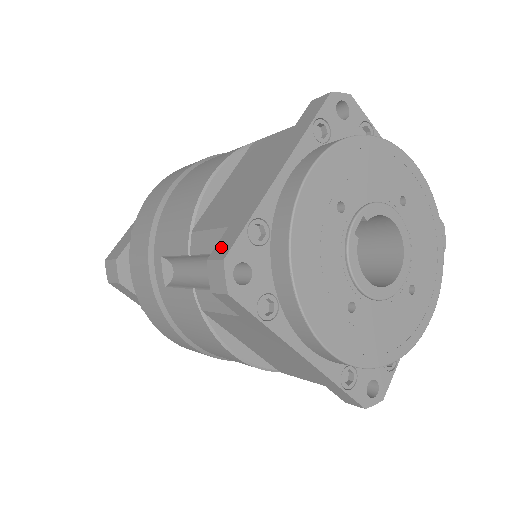
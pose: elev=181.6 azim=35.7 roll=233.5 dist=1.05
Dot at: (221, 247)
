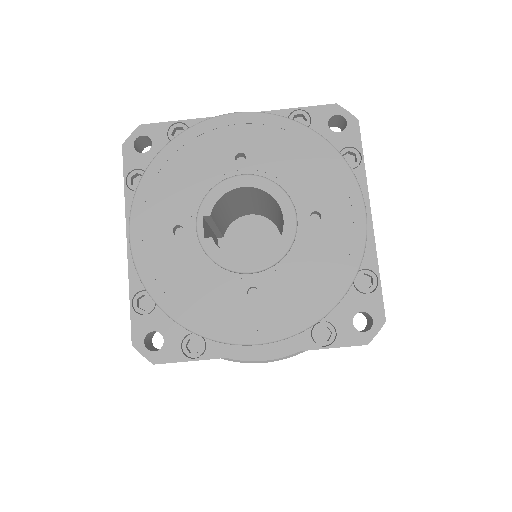
Dot at: occluded
